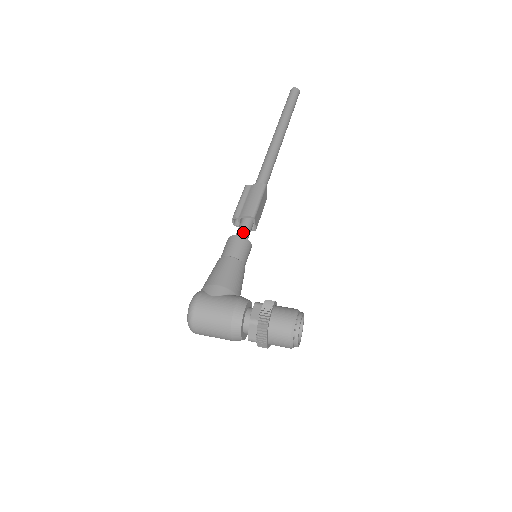
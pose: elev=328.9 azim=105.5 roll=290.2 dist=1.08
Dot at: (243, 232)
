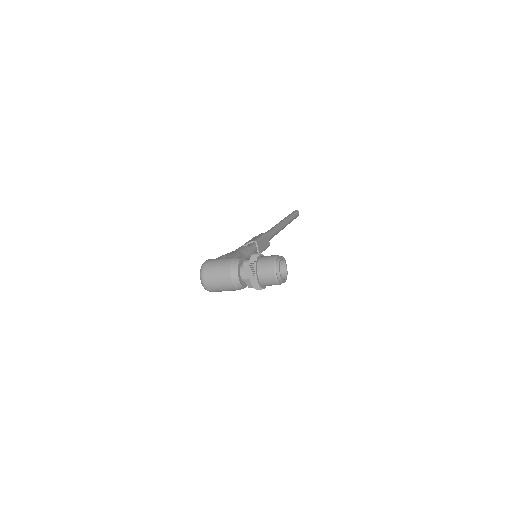
Dot at: occluded
